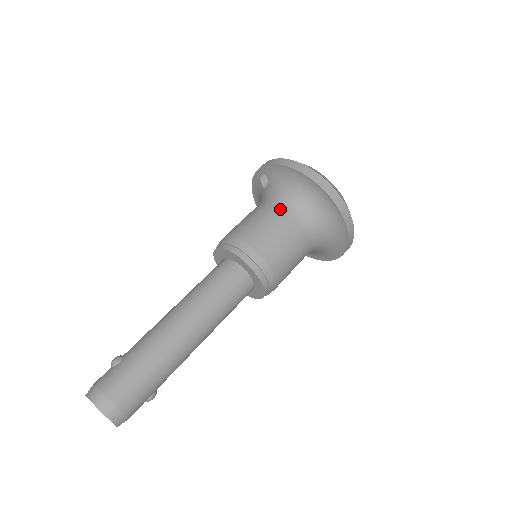
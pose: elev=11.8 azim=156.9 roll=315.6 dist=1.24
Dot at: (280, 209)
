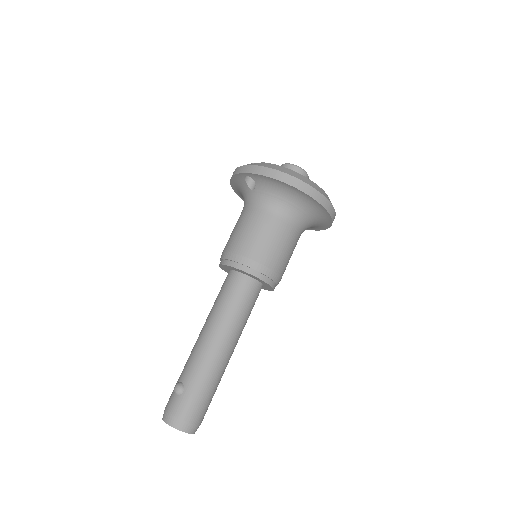
Dot at: (277, 218)
